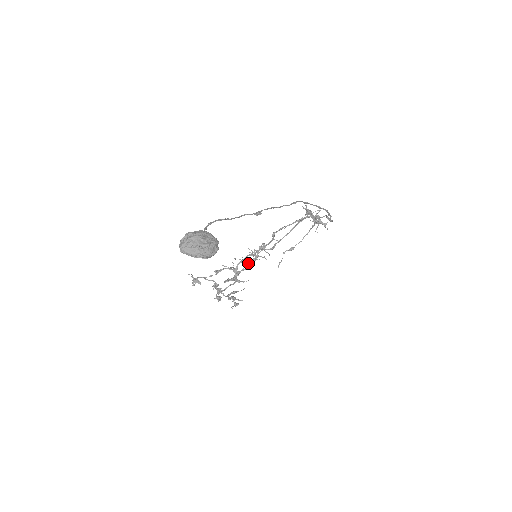
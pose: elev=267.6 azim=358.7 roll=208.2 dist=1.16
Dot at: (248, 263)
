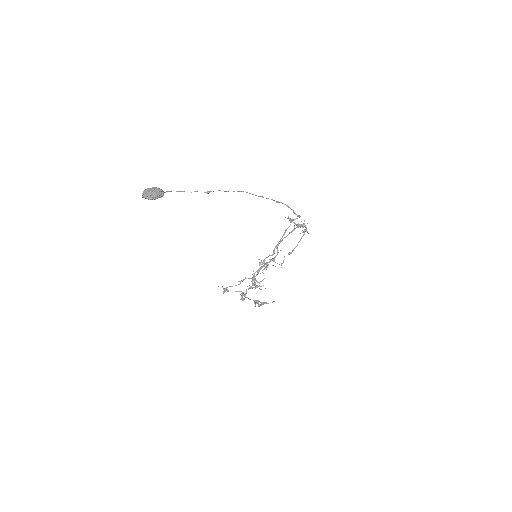
Dot at: occluded
